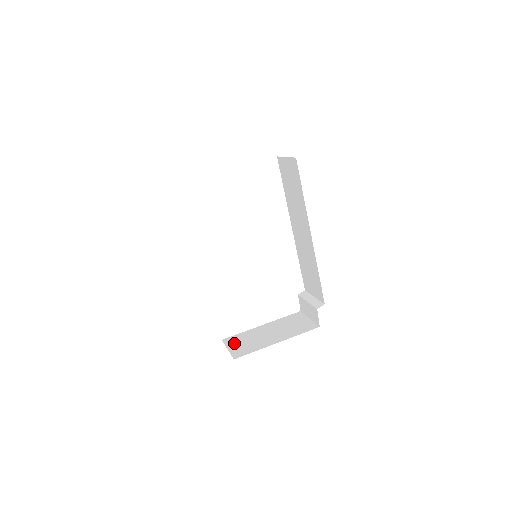
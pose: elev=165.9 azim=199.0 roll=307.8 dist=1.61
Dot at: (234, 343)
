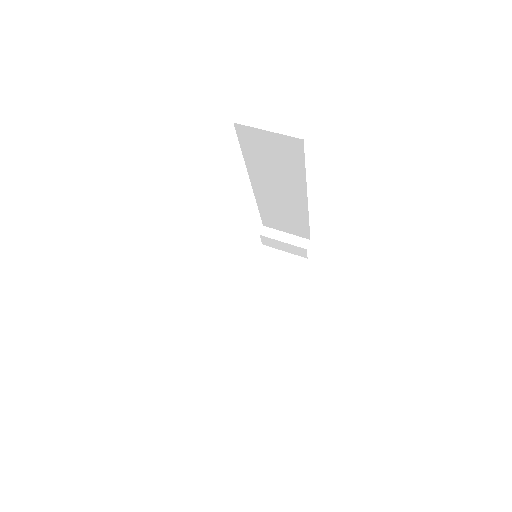
Dot at: (245, 330)
